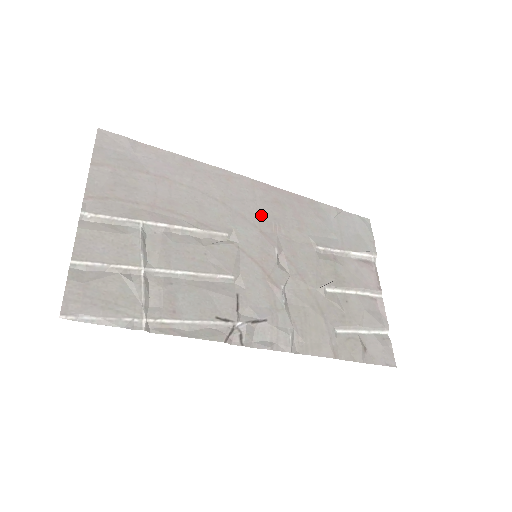
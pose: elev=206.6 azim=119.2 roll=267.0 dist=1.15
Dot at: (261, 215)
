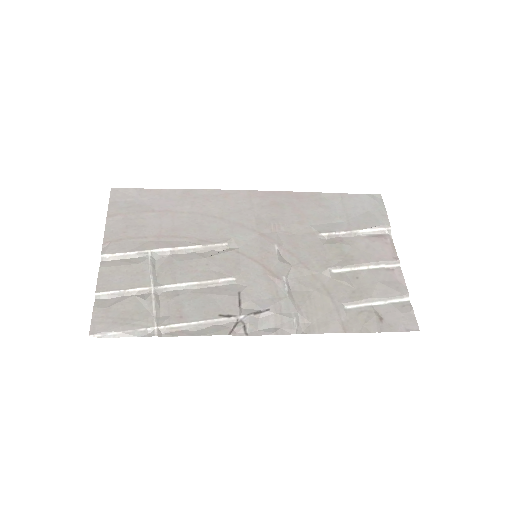
Dot at: (259, 219)
